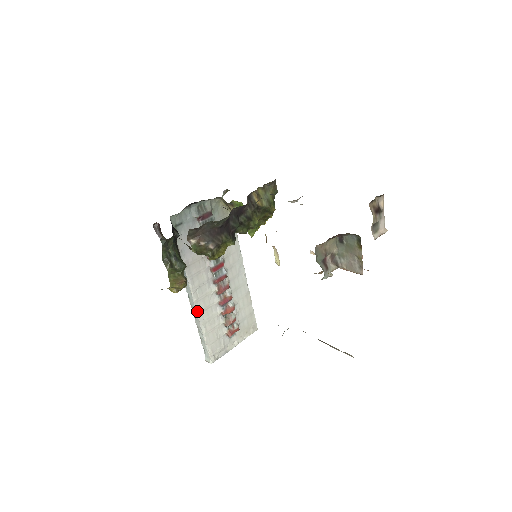
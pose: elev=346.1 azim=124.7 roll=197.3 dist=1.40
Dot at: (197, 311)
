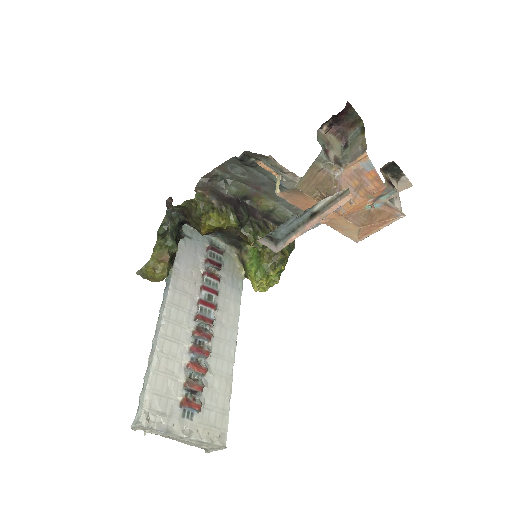
Dot at: (160, 331)
